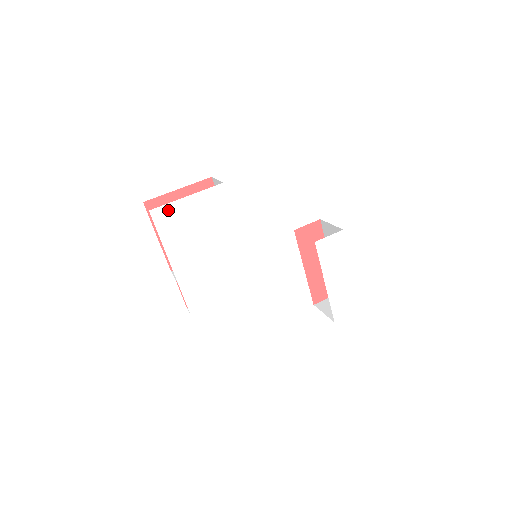
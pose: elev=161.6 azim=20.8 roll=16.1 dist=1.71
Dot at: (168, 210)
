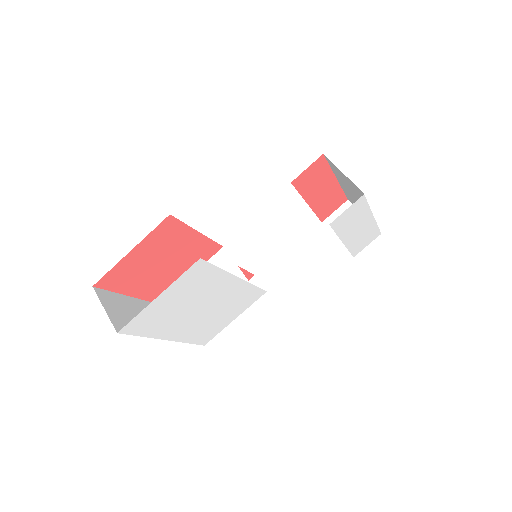
Dot at: (140, 318)
